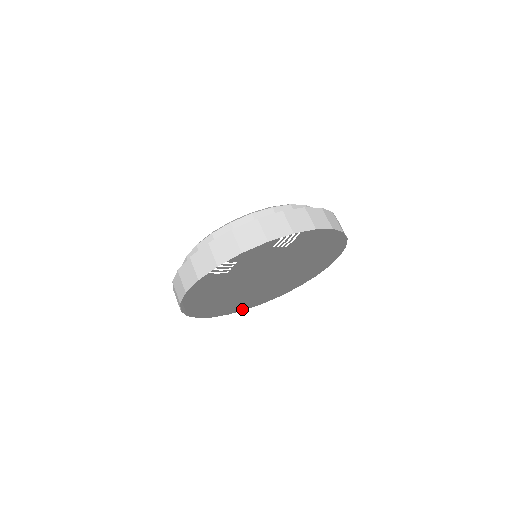
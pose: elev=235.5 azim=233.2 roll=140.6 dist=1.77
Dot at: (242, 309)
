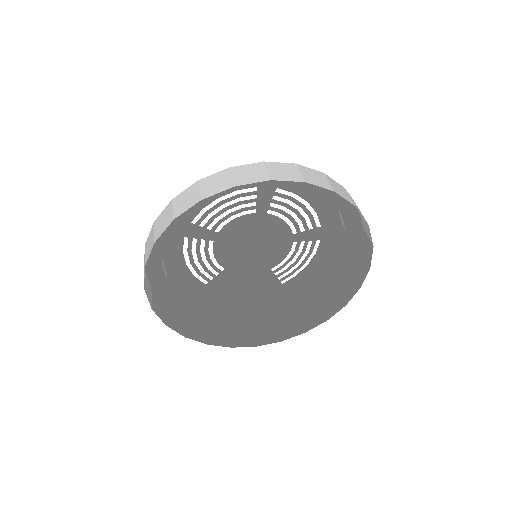
Dot at: (202, 341)
